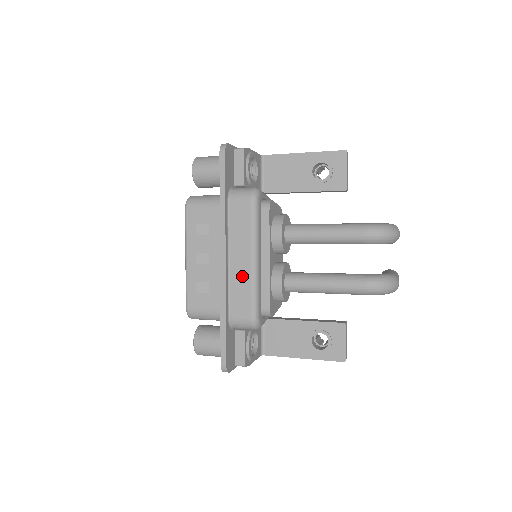
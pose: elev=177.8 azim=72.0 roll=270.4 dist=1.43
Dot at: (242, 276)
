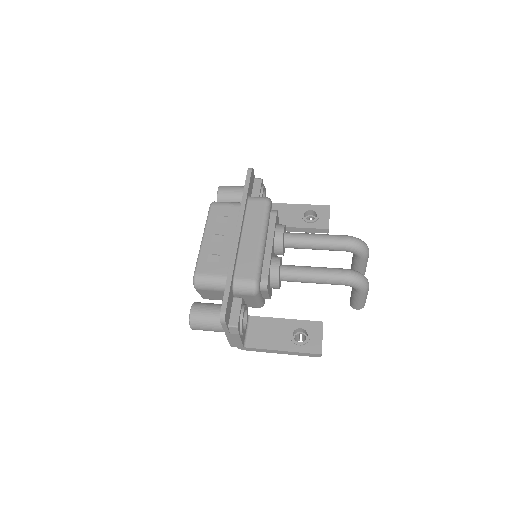
Dot at: (251, 248)
